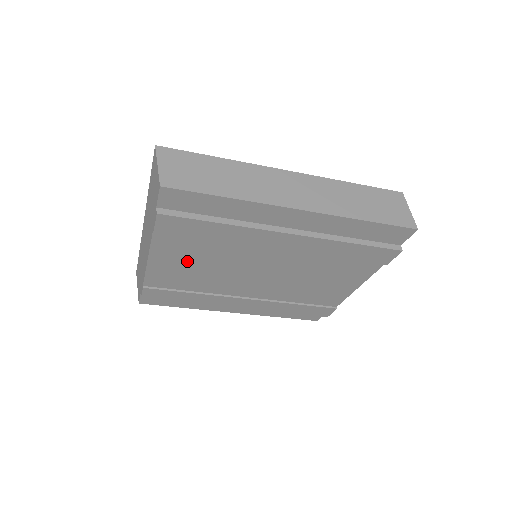
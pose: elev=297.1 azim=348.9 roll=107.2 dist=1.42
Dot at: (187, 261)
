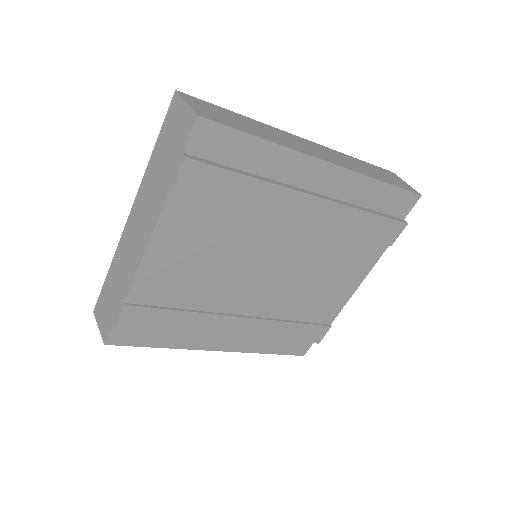
Dot at: (193, 250)
